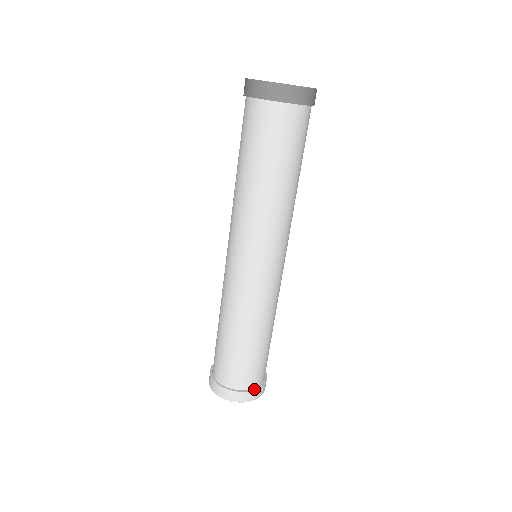
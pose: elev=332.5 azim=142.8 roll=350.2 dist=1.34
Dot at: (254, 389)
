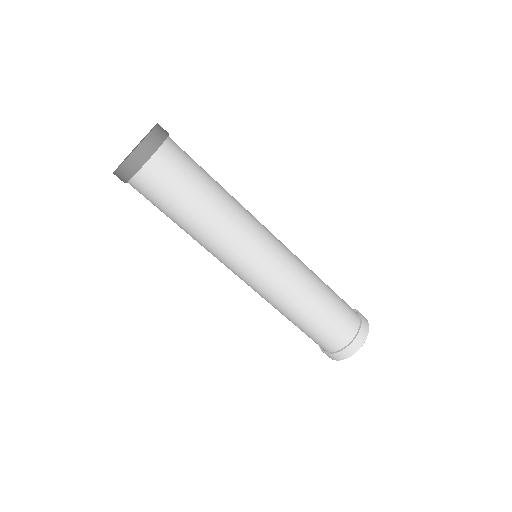
Dot at: (340, 350)
